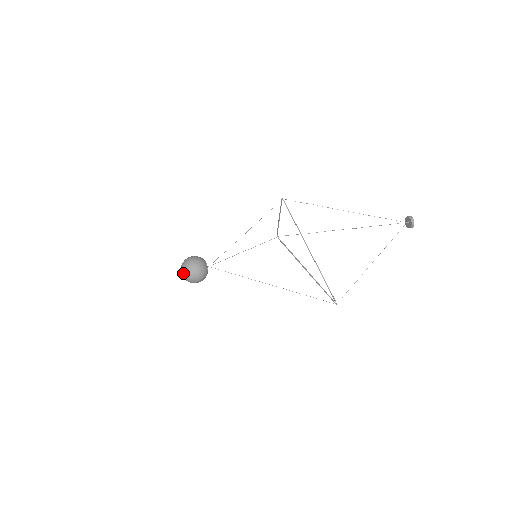
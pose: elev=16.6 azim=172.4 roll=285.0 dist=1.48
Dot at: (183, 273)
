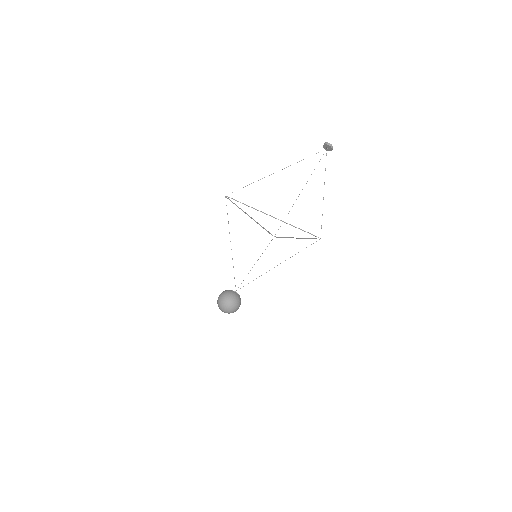
Dot at: (226, 311)
